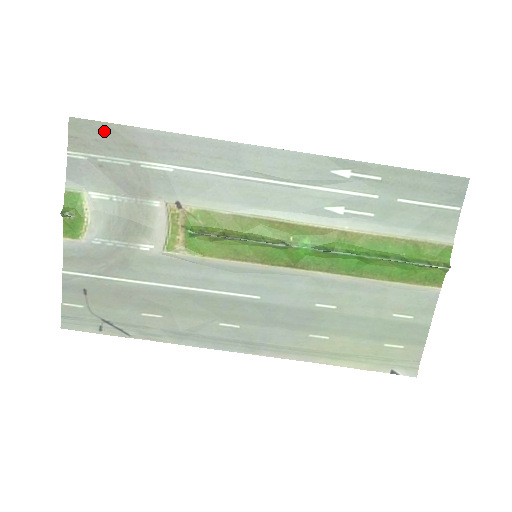
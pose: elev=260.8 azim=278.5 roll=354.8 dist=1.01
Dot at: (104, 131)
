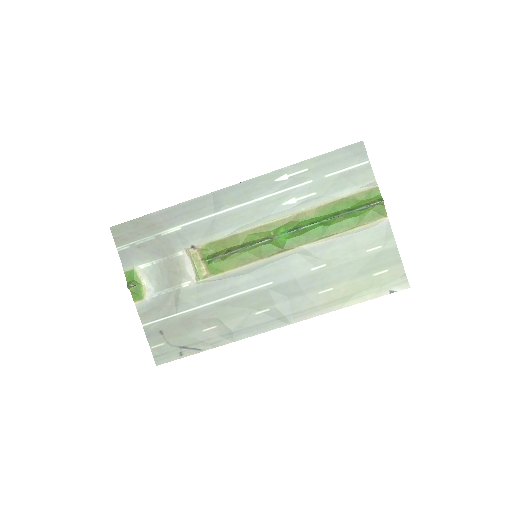
Dot at: (132, 226)
